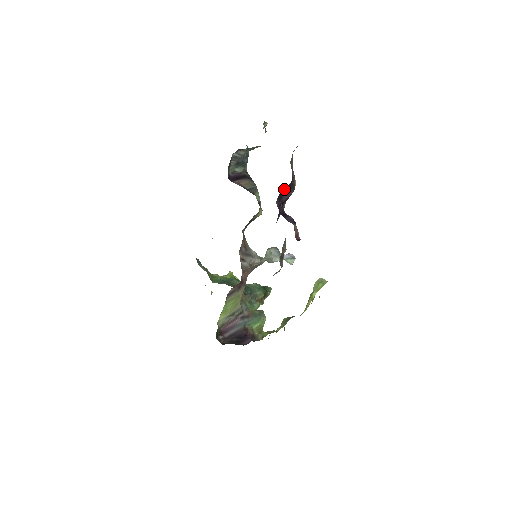
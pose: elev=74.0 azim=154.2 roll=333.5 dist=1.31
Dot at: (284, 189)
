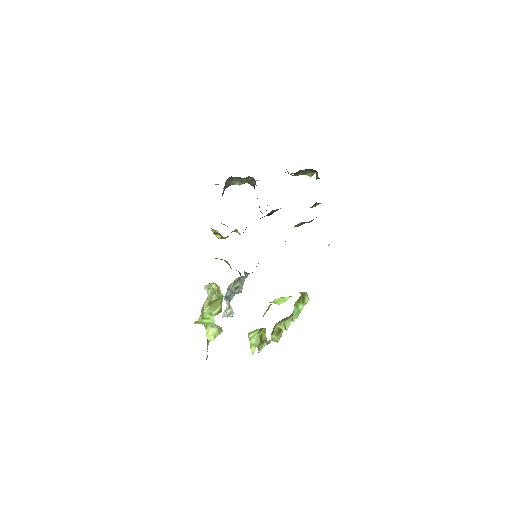
Dot at: occluded
